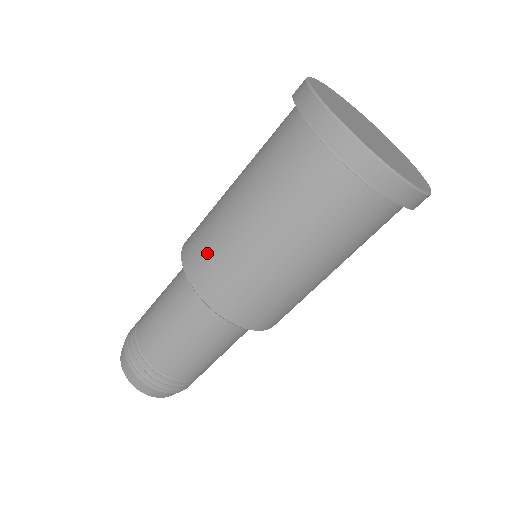
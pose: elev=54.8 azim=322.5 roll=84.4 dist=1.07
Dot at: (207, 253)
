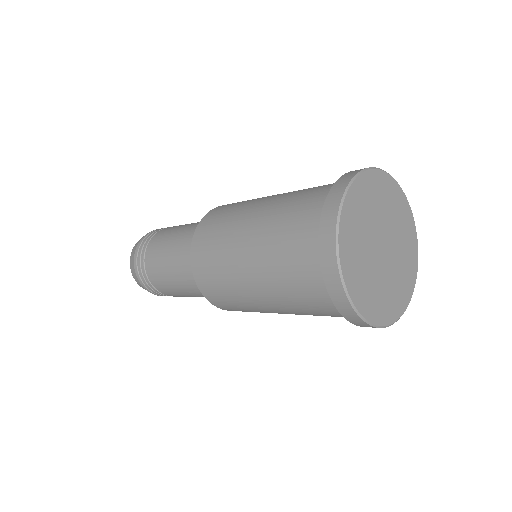
Dot at: (219, 289)
